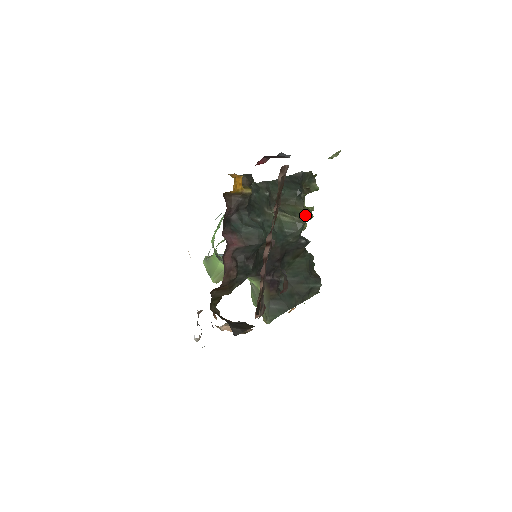
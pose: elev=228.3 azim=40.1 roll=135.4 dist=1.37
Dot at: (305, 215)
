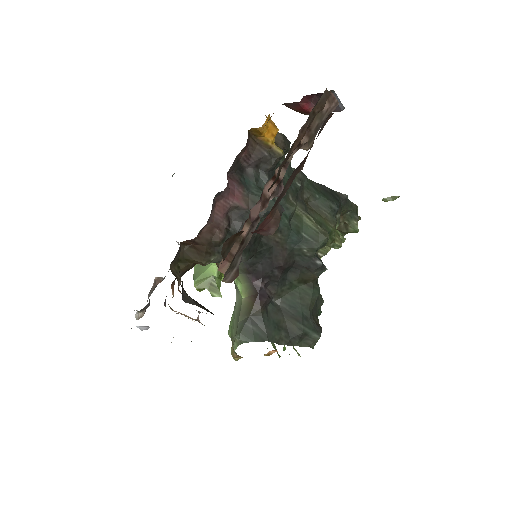
Dot at: (332, 236)
